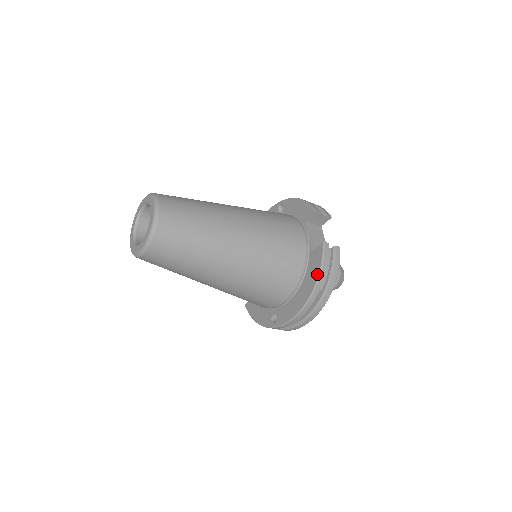
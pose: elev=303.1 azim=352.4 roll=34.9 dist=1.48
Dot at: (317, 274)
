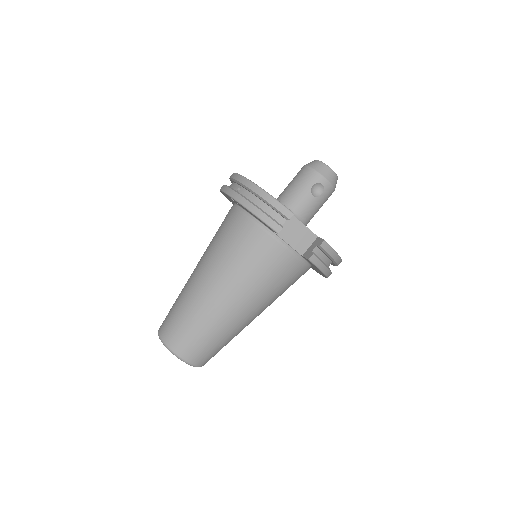
Dot at: occluded
